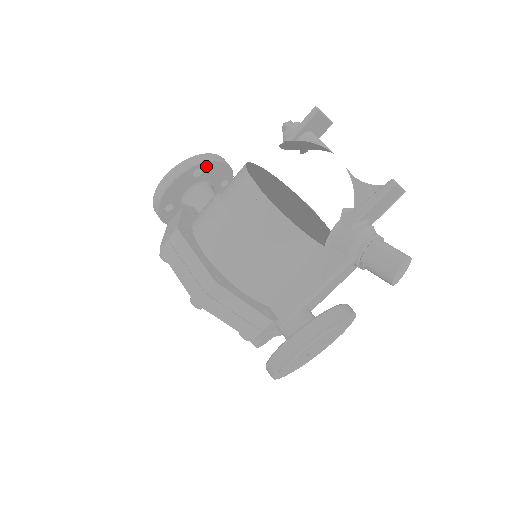
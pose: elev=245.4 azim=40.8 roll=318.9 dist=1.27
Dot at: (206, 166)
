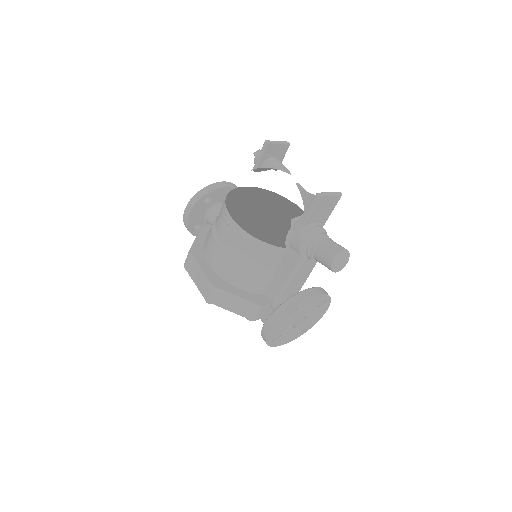
Dot at: (212, 194)
